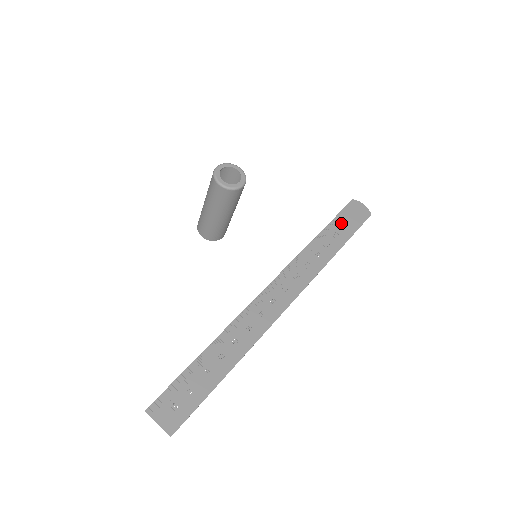
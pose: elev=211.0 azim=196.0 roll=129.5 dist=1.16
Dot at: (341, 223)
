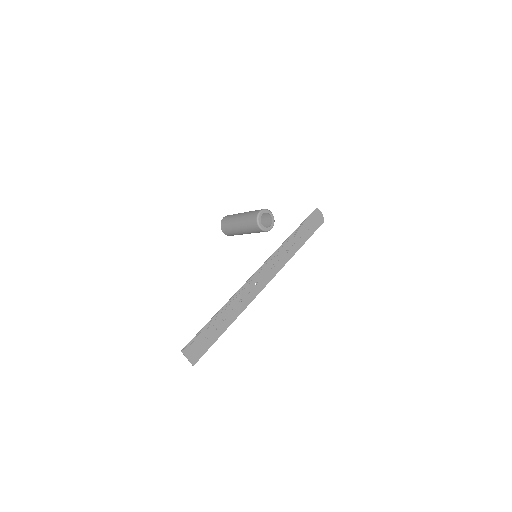
Dot at: (305, 227)
